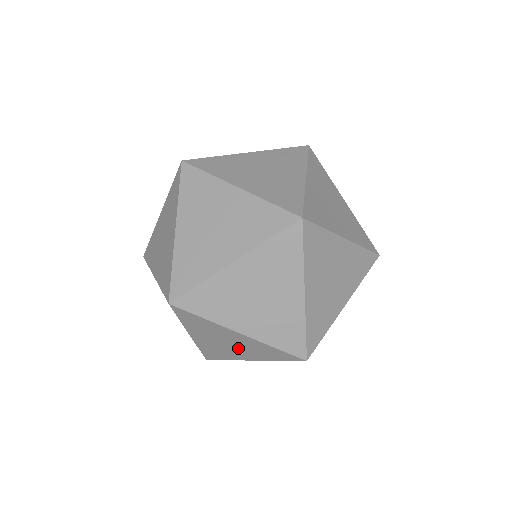
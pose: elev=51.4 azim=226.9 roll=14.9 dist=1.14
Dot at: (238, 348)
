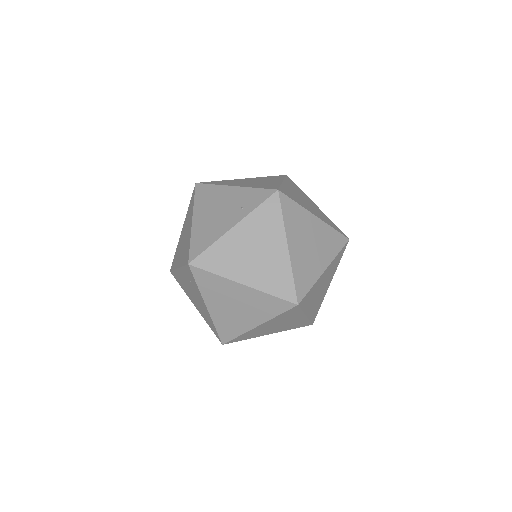
Dot at: (256, 263)
